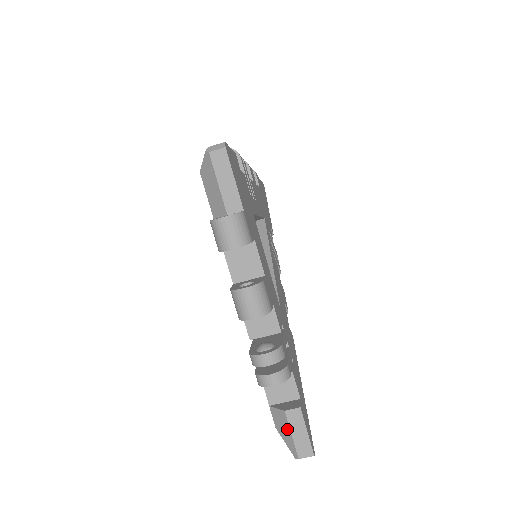
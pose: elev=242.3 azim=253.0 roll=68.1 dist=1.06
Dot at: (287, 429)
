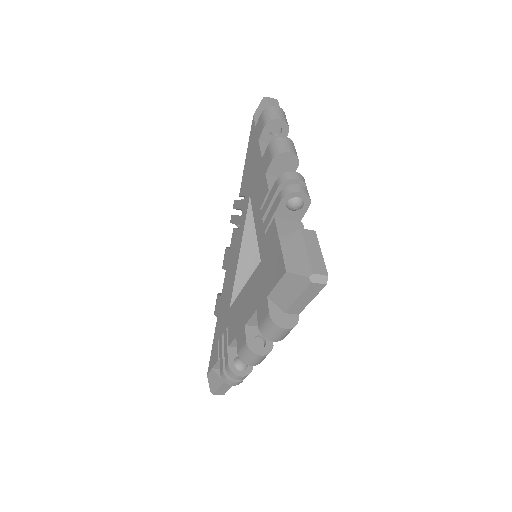
Dot at: (218, 385)
